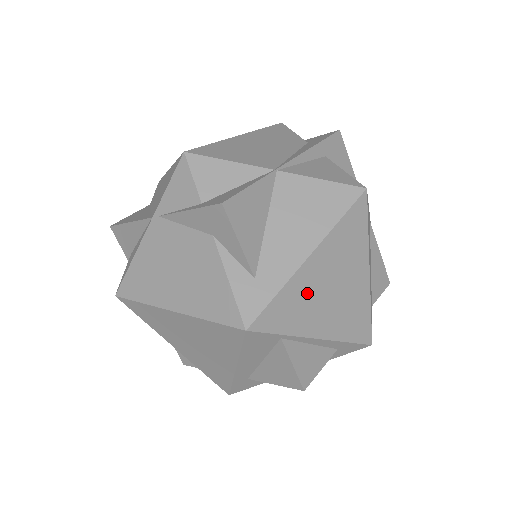
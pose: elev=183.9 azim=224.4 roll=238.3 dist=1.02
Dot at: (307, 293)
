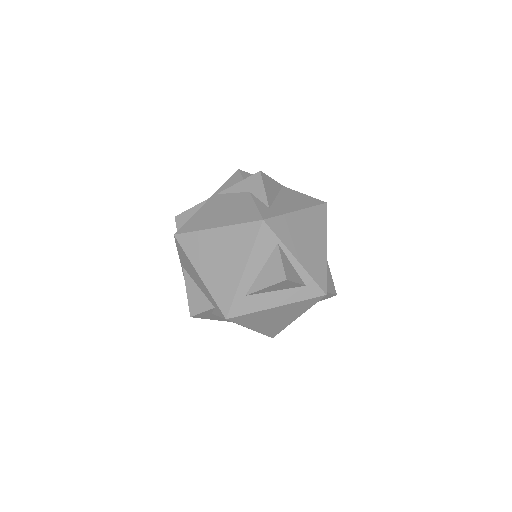
Dot at: (294, 228)
